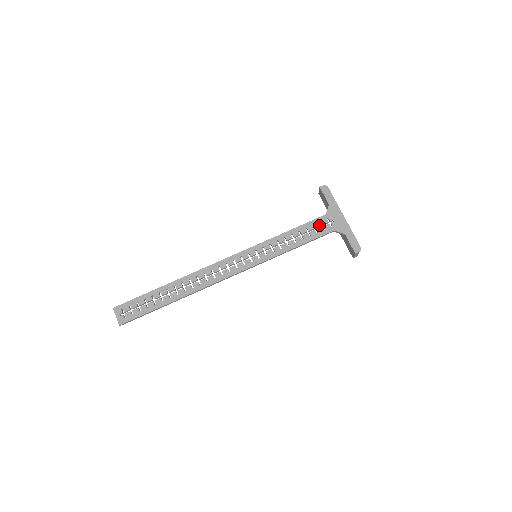
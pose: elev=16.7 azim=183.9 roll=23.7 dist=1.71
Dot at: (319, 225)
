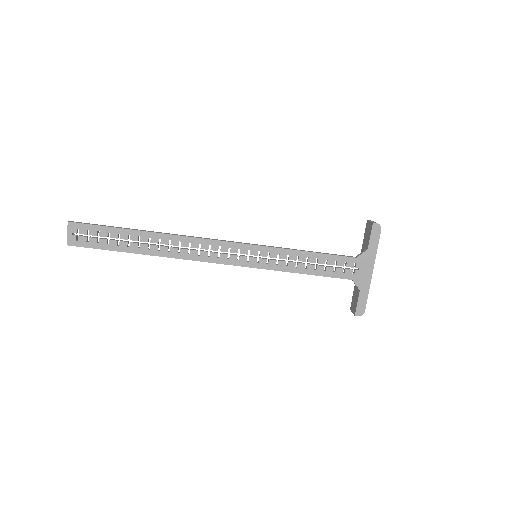
Dot at: (342, 265)
